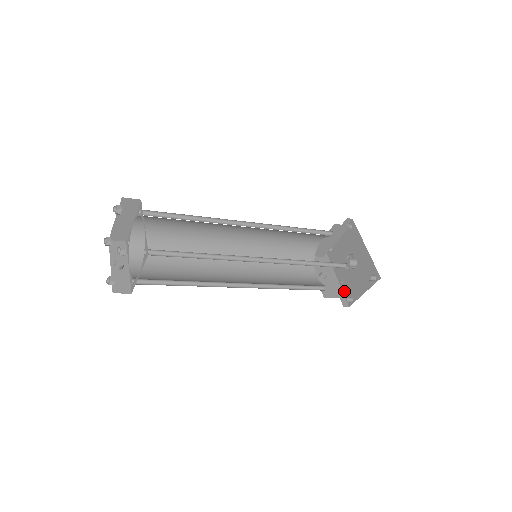
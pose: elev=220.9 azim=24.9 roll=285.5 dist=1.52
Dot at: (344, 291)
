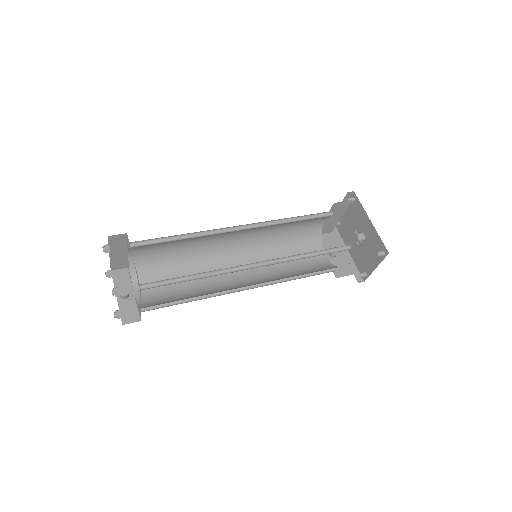
Dot at: (357, 266)
